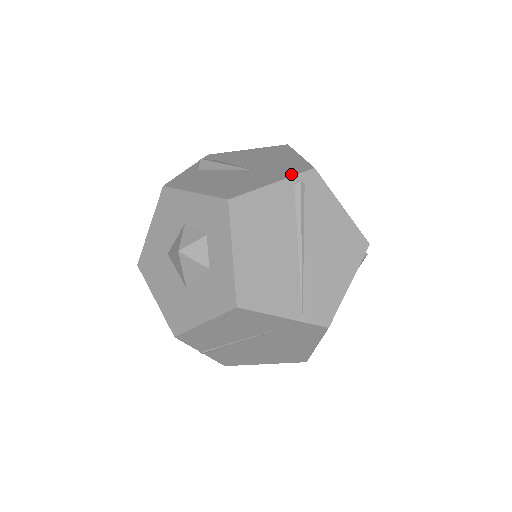
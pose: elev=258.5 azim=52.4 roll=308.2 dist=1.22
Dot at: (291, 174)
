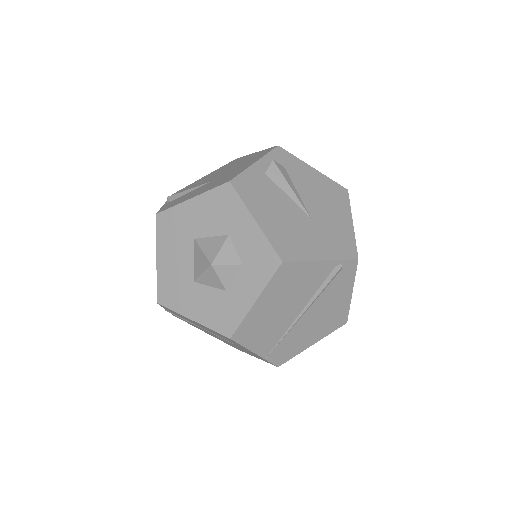
Dot at: (339, 256)
